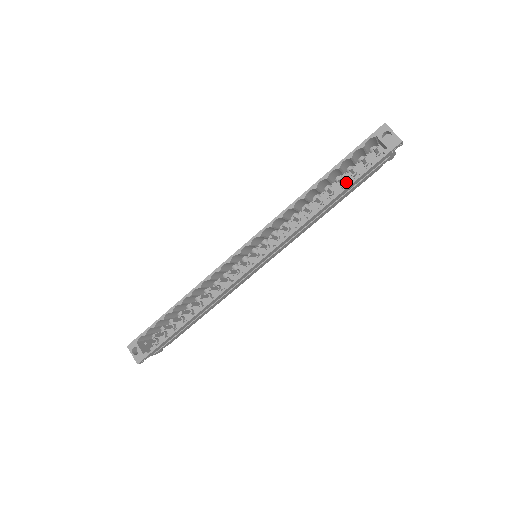
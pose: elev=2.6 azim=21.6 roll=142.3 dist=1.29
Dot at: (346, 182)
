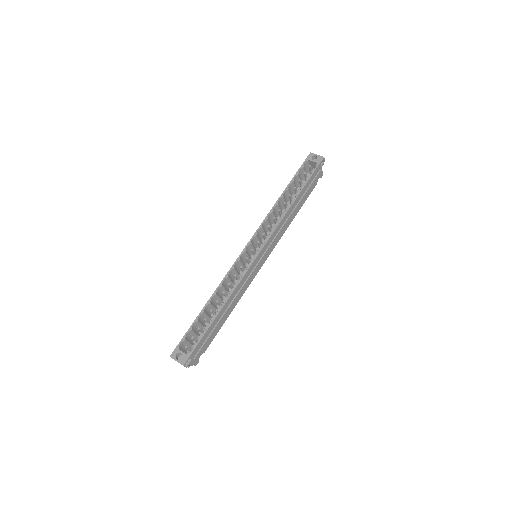
Dot at: (301, 186)
